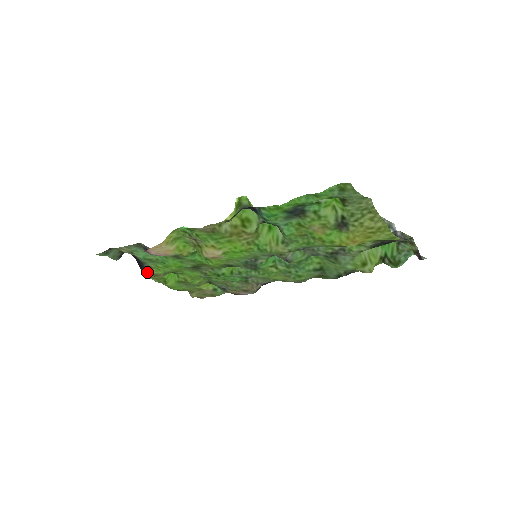
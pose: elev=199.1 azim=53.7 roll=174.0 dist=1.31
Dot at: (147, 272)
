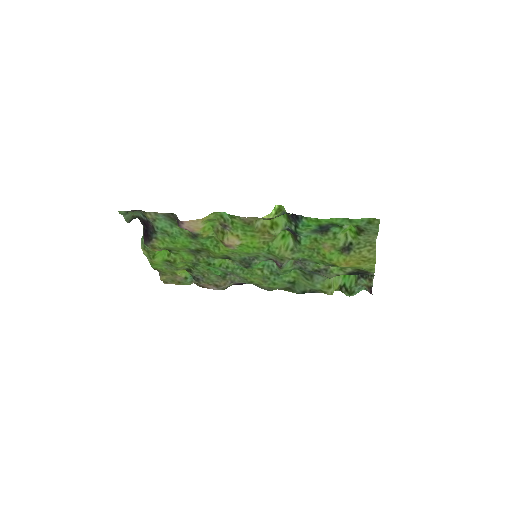
Dot at: (150, 242)
